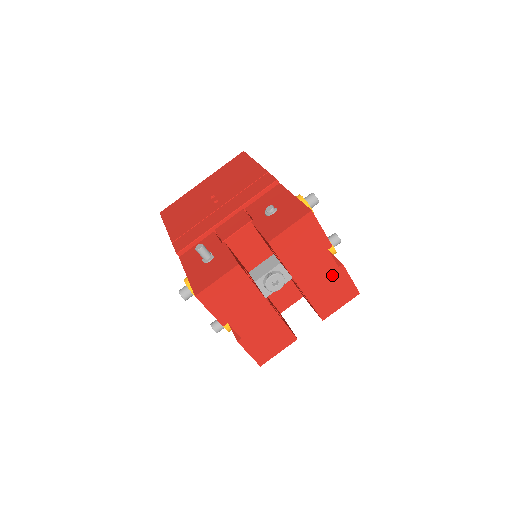
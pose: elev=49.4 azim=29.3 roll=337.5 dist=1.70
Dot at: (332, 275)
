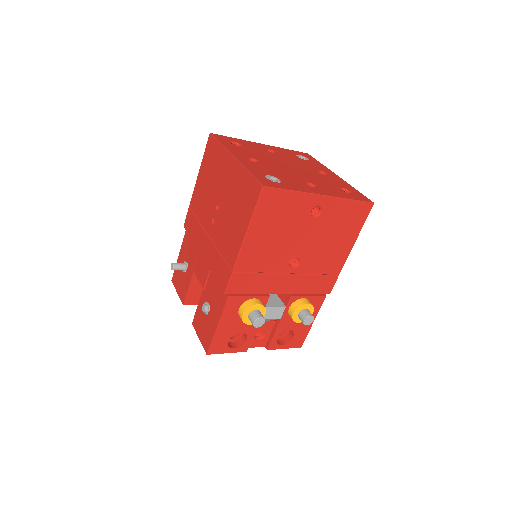
Dot at: occluded
